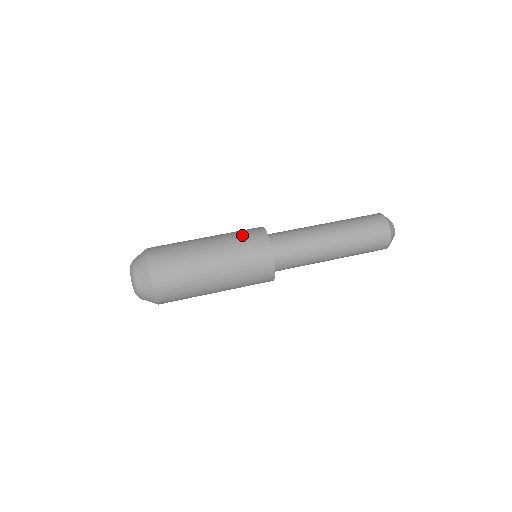
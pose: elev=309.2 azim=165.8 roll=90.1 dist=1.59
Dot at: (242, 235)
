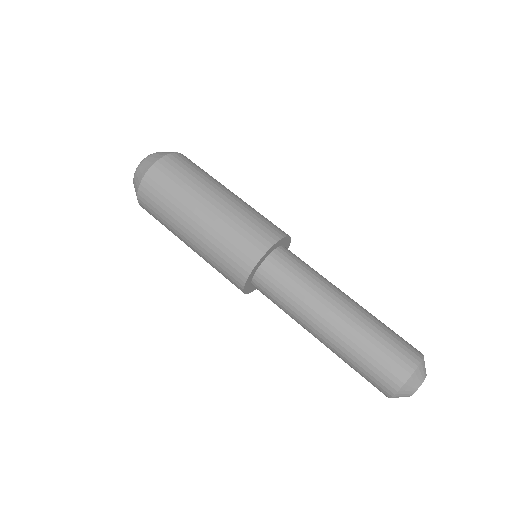
Dot at: (235, 239)
